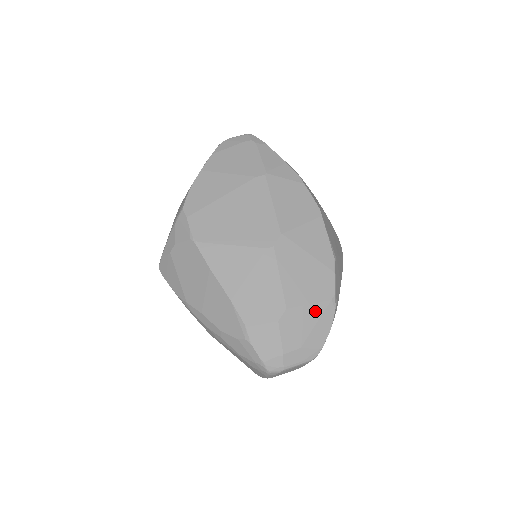
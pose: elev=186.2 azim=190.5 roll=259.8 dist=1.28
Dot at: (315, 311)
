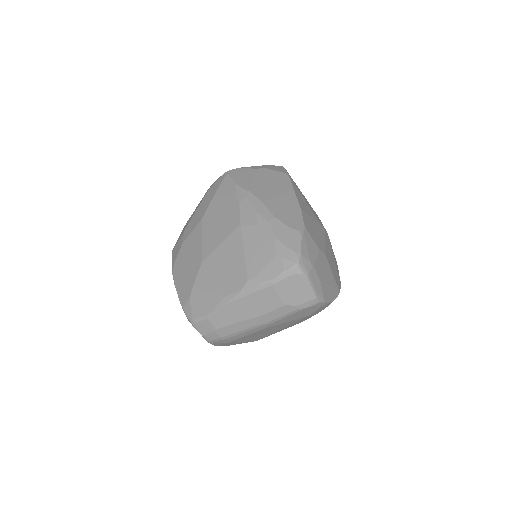
Dot at: (332, 279)
